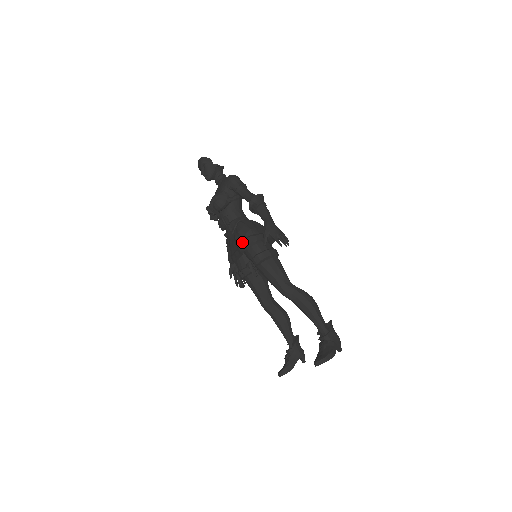
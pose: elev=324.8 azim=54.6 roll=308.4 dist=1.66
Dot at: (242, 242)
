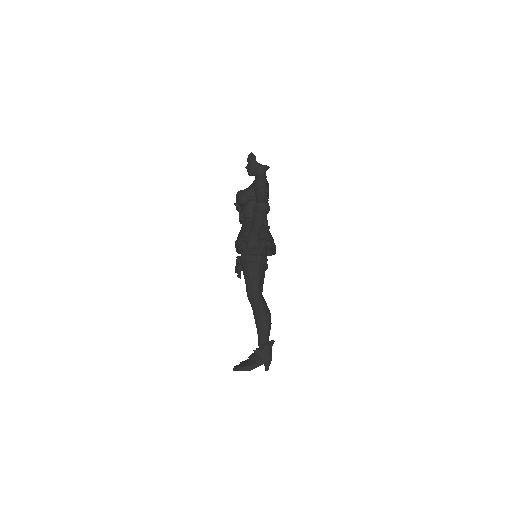
Dot at: (237, 239)
